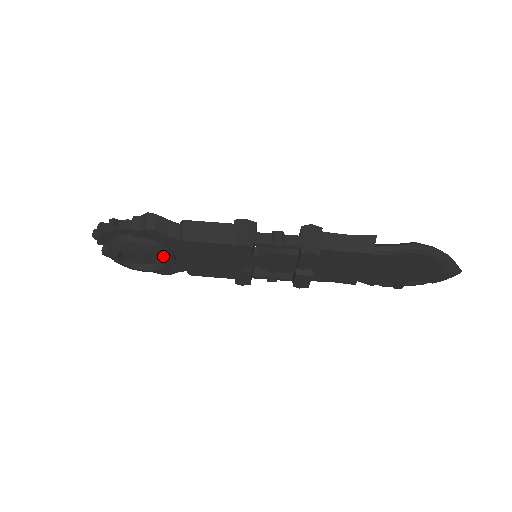
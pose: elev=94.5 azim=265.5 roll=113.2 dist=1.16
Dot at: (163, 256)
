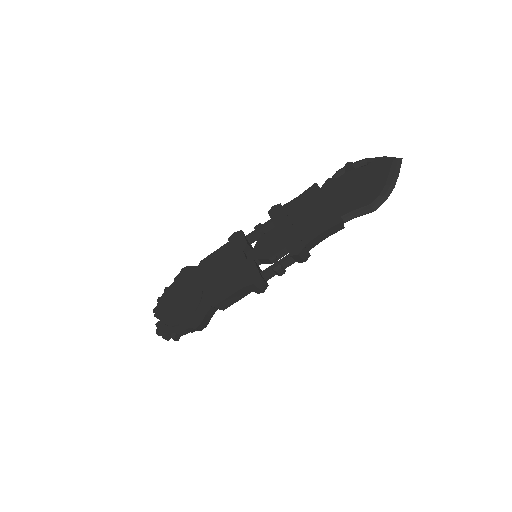
Dot at: occluded
